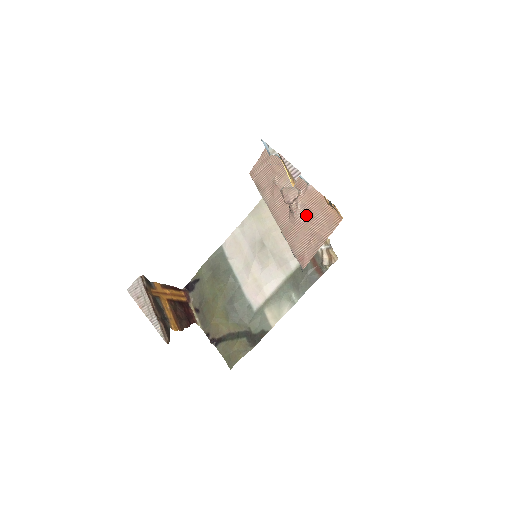
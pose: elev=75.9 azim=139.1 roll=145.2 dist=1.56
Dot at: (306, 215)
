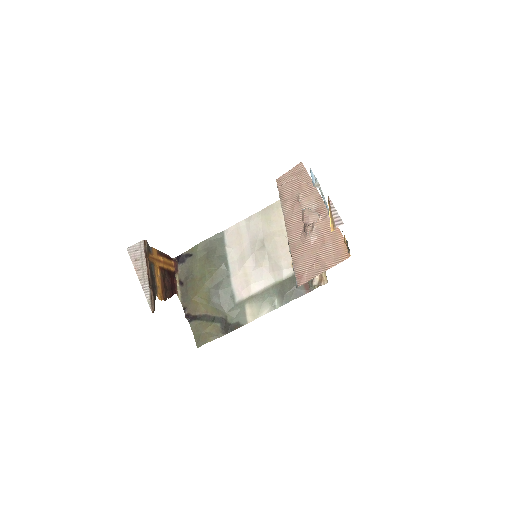
Dot at: (317, 240)
